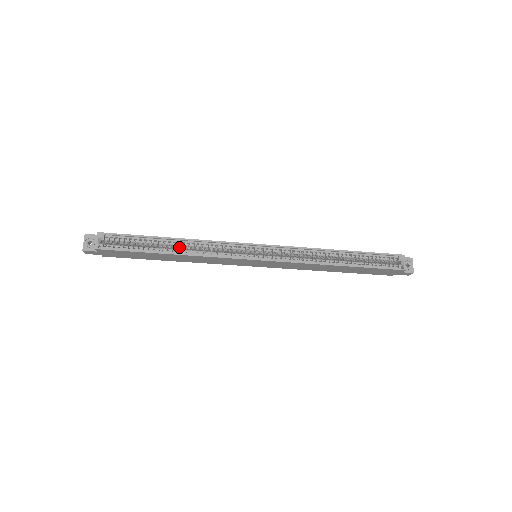
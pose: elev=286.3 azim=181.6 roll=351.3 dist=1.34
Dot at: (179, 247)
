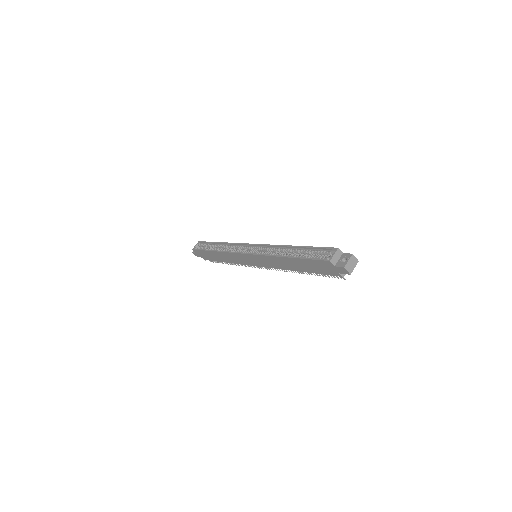
Dot at: occluded
